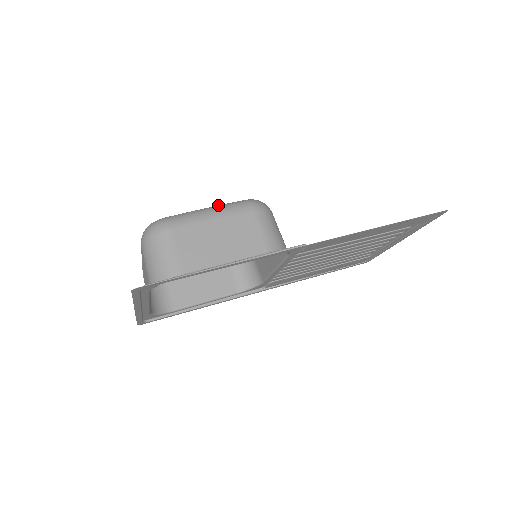
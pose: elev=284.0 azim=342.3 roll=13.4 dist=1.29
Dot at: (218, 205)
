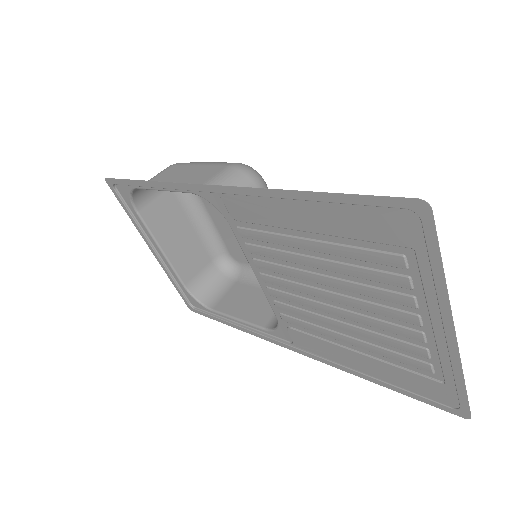
Dot at: occluded
